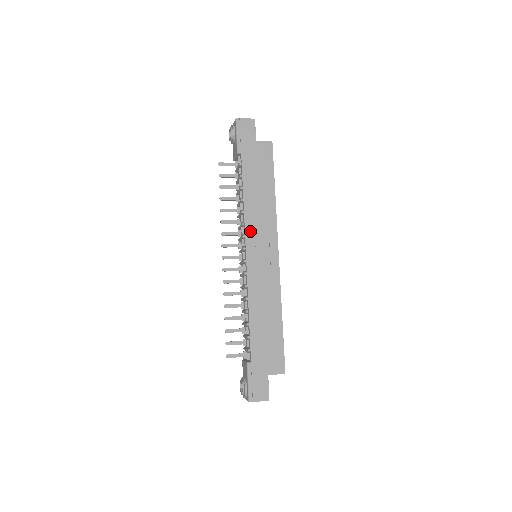
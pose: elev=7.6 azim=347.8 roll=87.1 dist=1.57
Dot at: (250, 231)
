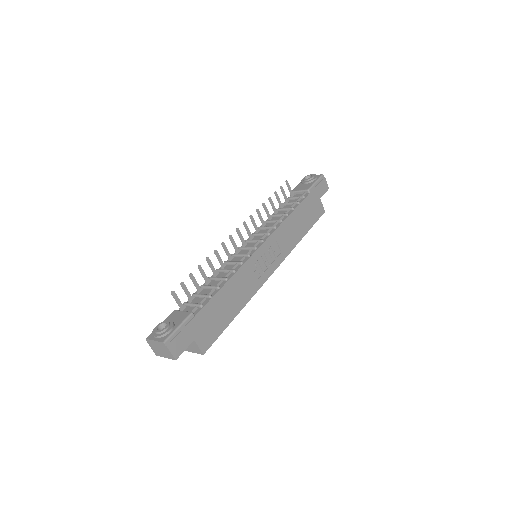
Dot at: (275, 236)
